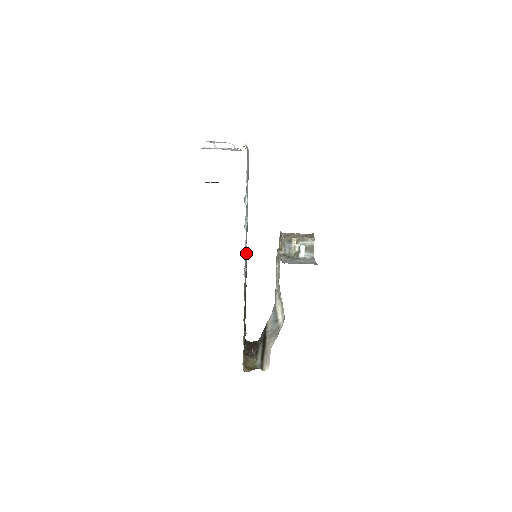
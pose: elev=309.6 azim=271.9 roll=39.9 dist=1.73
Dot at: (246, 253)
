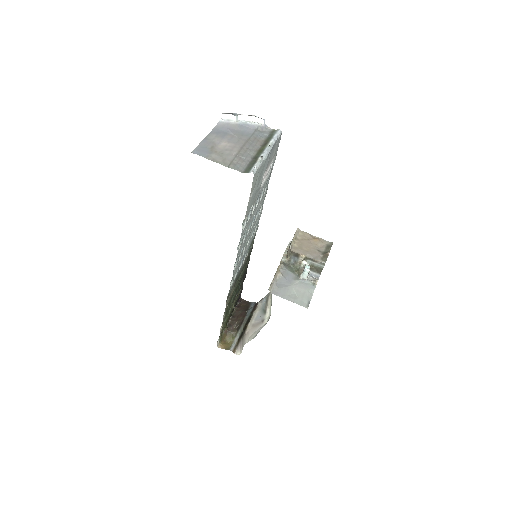
Dot at: (247, 248)
